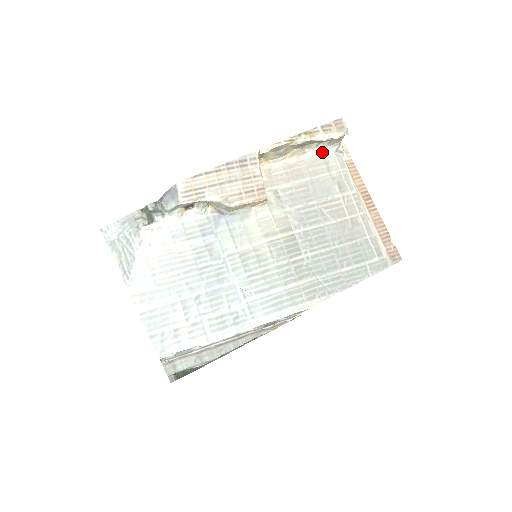
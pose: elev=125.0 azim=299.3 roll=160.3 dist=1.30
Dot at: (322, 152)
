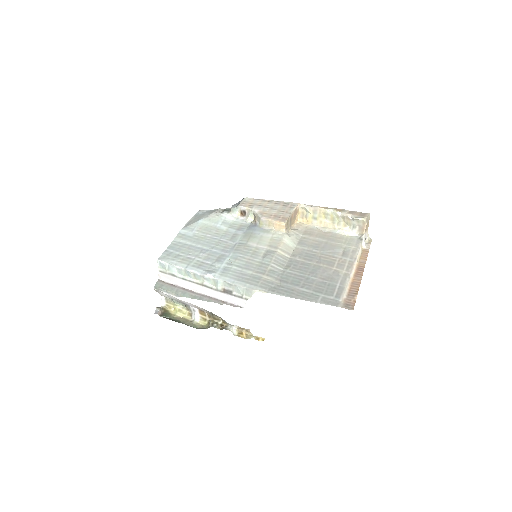
Dot at: (348, 234)
